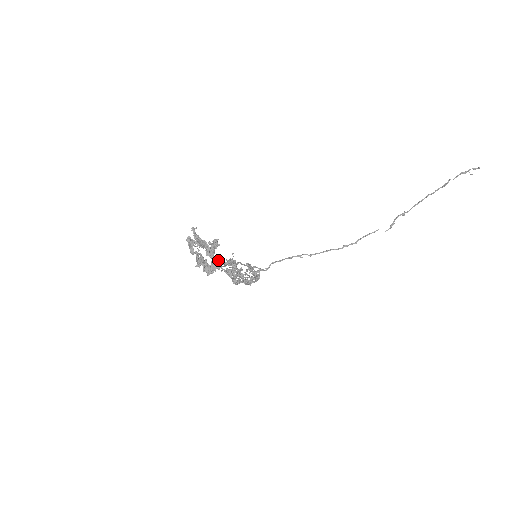
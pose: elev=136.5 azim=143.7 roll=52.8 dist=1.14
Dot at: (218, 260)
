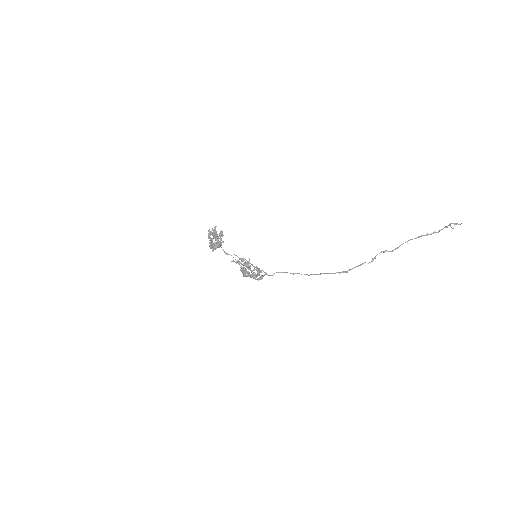
Dot at: (220, 243)
